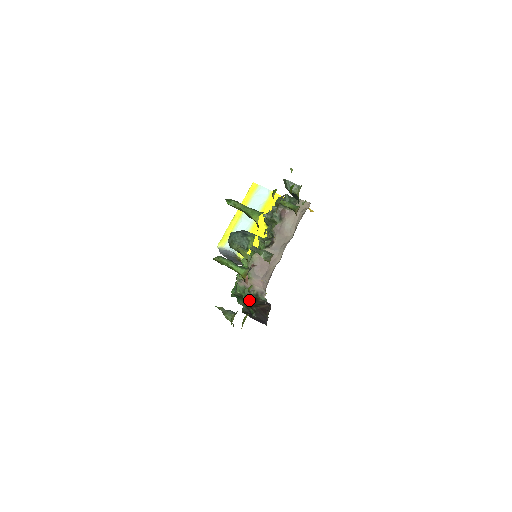
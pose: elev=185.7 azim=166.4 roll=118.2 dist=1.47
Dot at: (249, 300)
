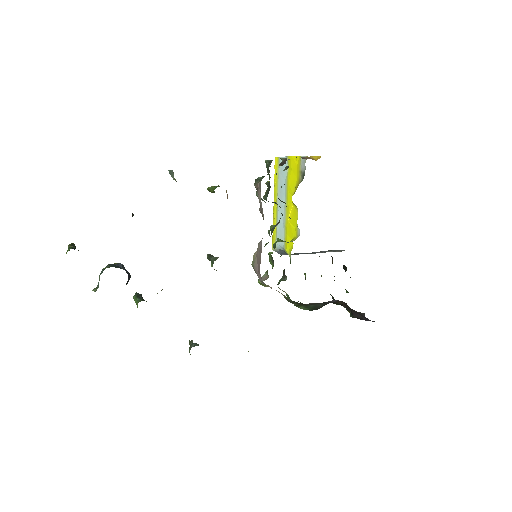
Dot at: (301, 305)
